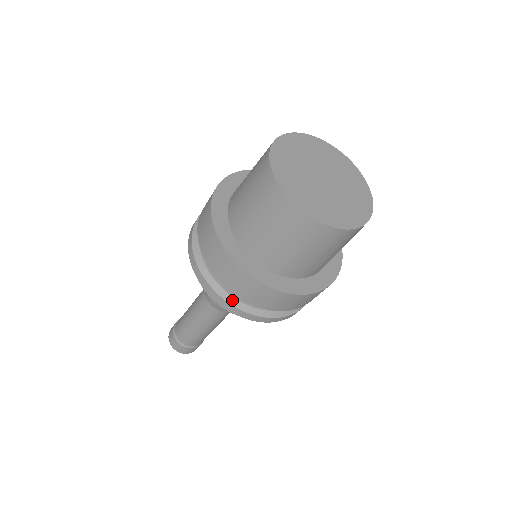
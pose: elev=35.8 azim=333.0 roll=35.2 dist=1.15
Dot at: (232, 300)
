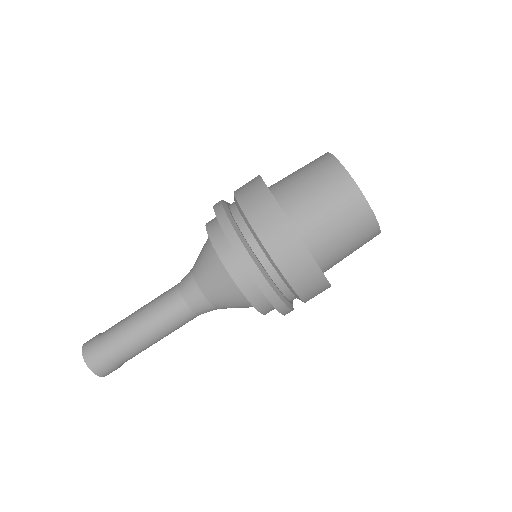
Dot at: (268, 278)
